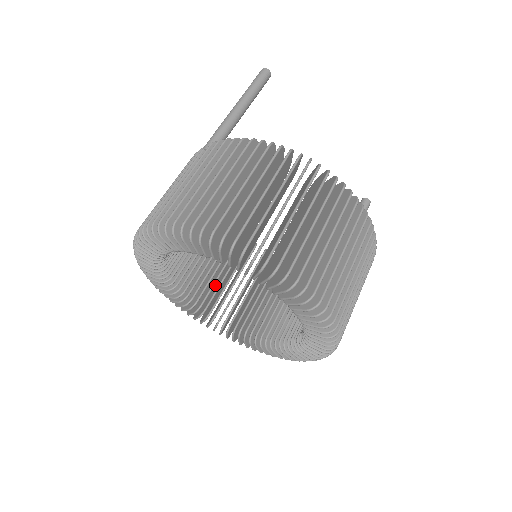
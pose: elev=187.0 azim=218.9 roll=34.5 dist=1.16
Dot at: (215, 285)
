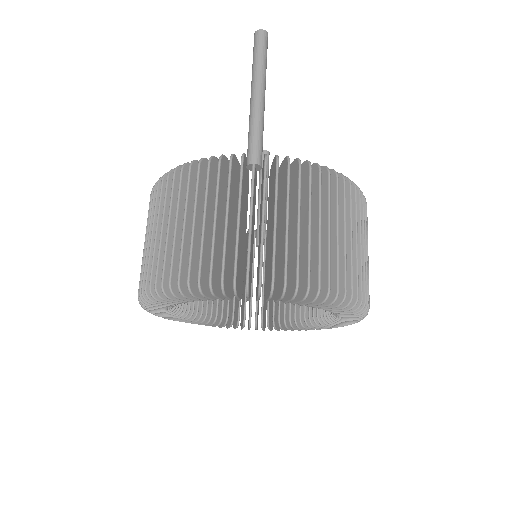
Dot at: occluded
